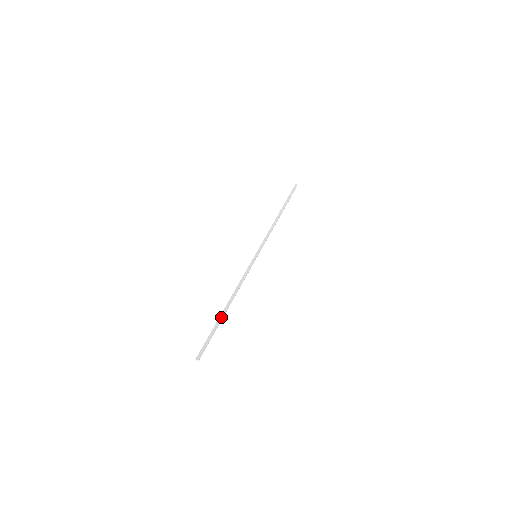
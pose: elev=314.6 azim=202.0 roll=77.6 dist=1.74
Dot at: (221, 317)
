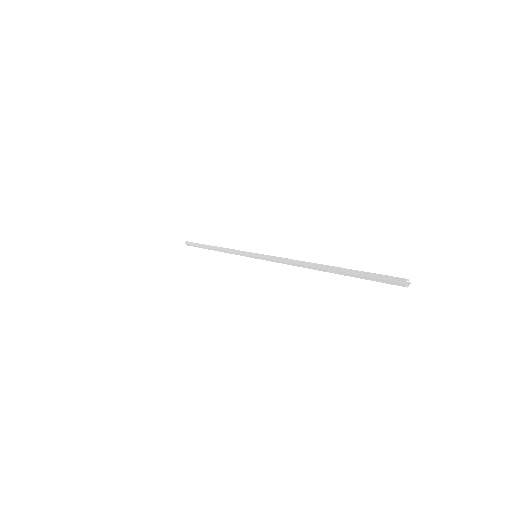
Dot at: (336, 269)
